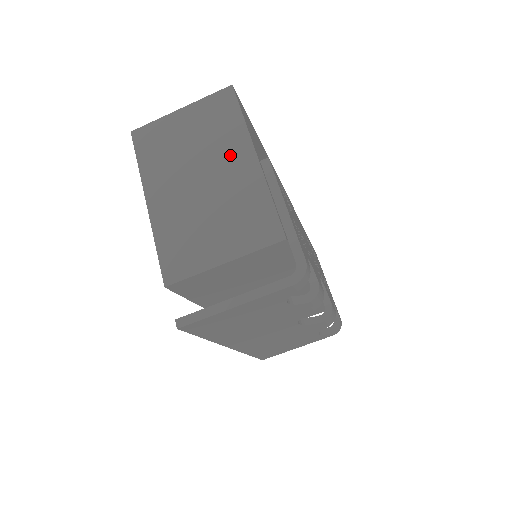
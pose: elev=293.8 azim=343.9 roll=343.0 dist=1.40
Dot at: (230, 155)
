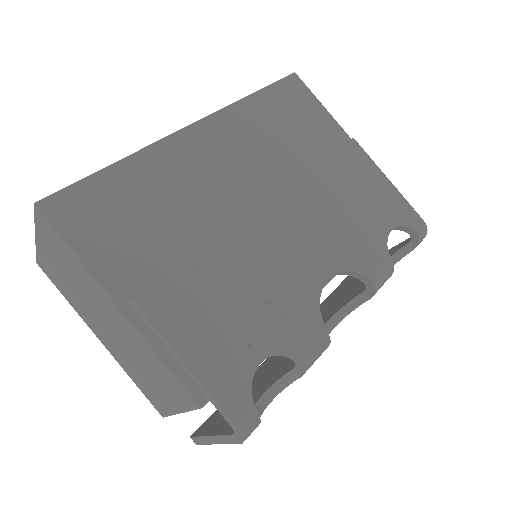
Dot at: (102, 301)
